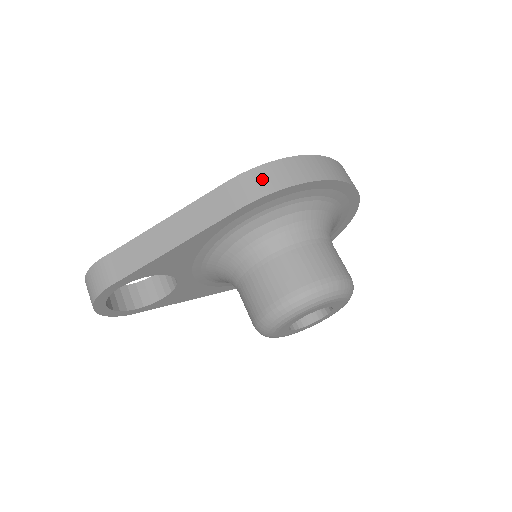
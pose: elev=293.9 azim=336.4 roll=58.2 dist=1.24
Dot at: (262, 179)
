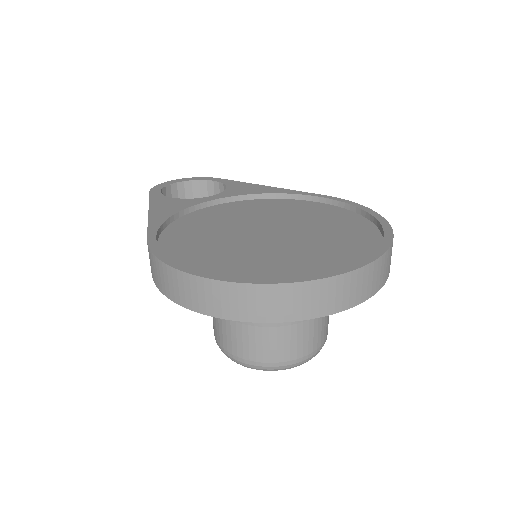
Dot at: (154, 269)
